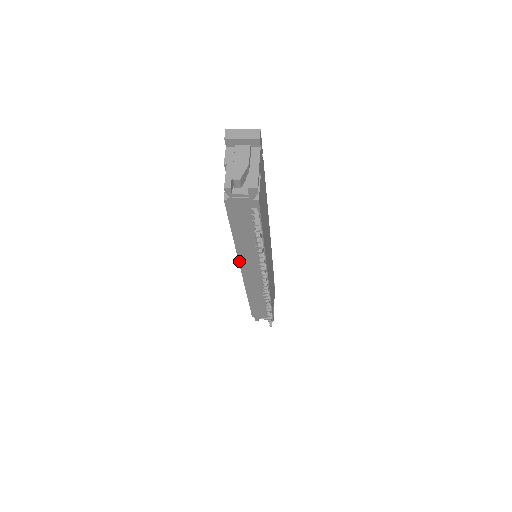
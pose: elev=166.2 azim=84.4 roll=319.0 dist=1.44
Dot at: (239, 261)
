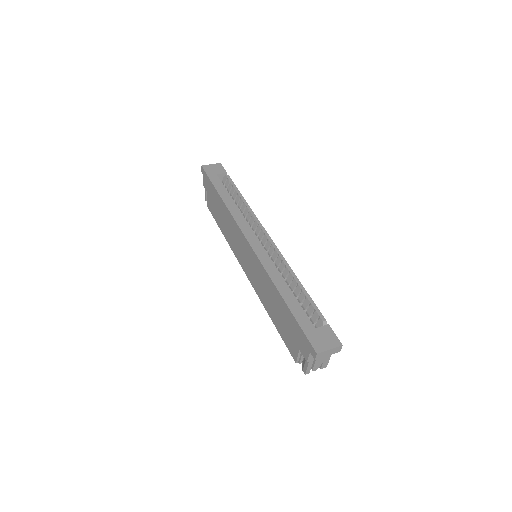
Dot at: (254, 288)
